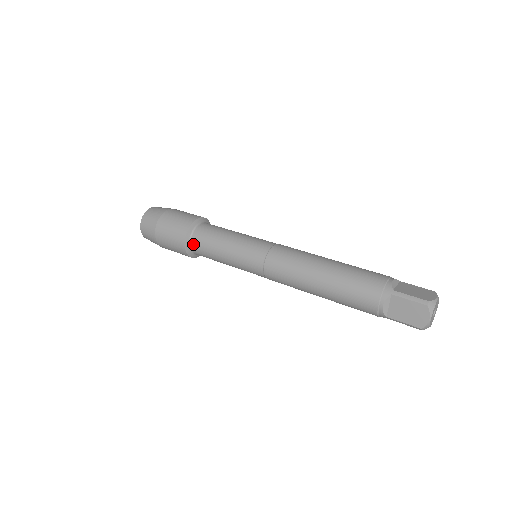
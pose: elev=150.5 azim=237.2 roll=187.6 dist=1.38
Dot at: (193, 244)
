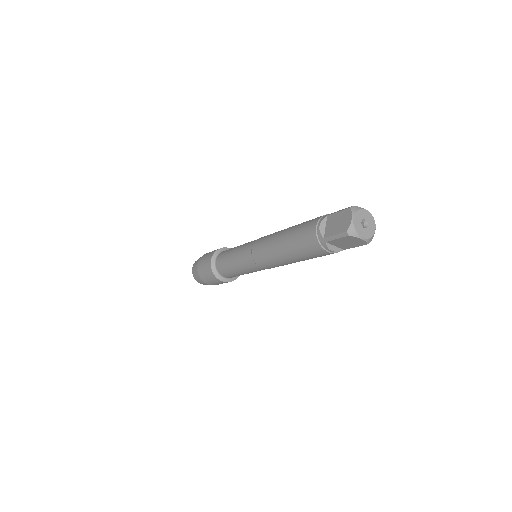
Dot at: (217, 260)
